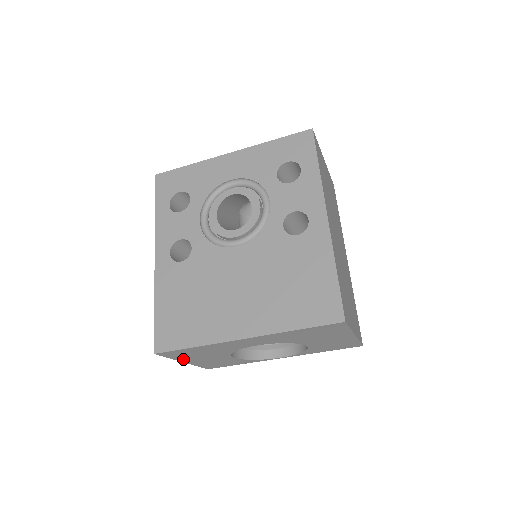
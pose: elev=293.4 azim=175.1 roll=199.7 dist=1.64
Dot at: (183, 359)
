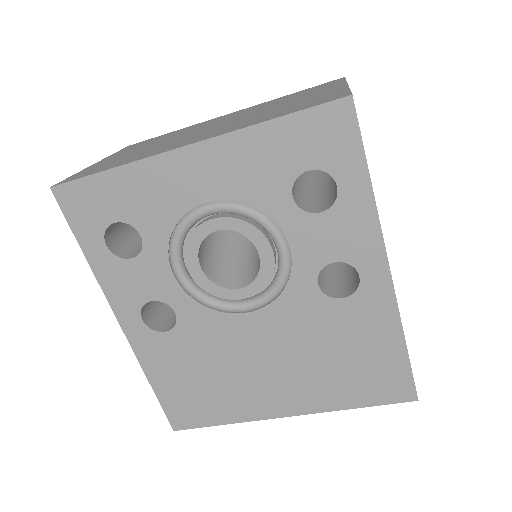
Dot at: occluded
